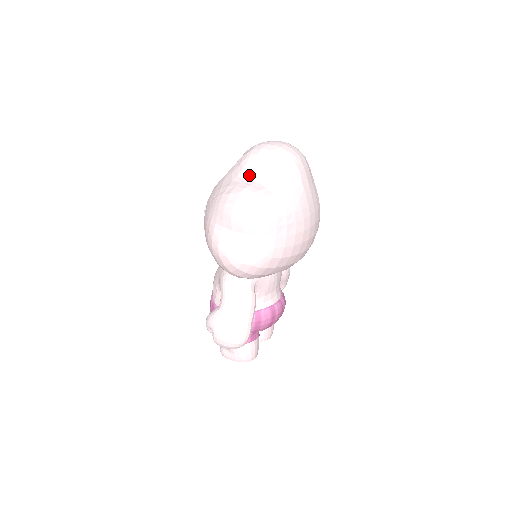
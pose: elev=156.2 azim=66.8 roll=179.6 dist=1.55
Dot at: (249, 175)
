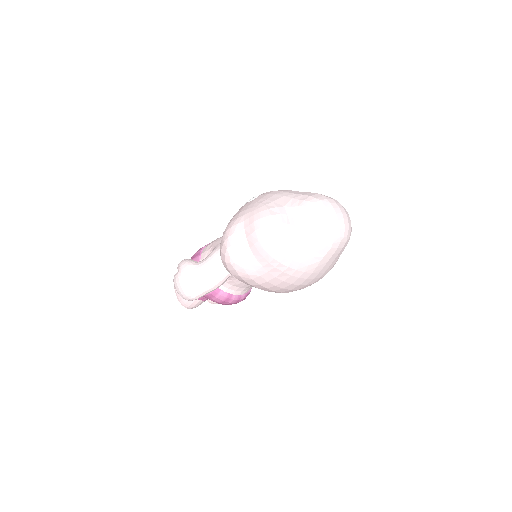
Dot at: (297, 216)
